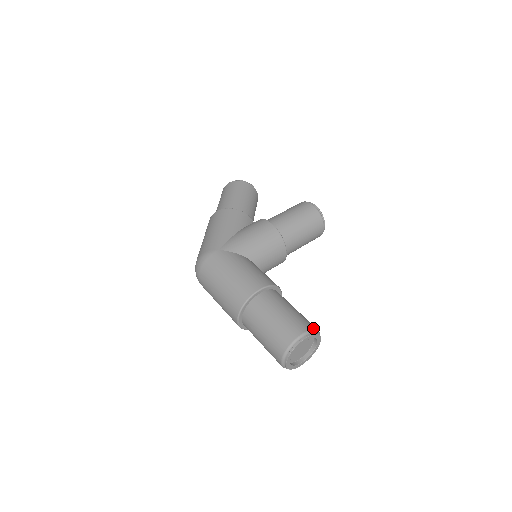
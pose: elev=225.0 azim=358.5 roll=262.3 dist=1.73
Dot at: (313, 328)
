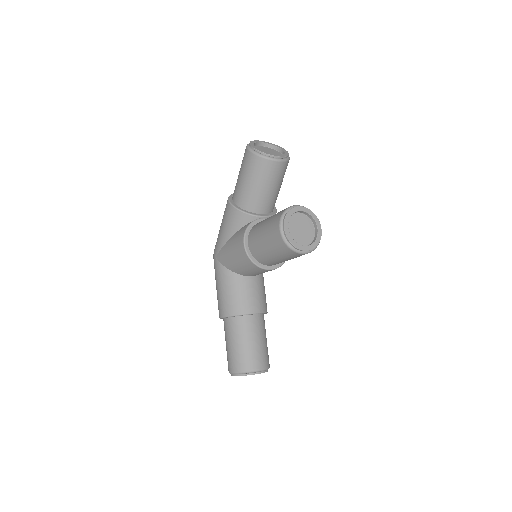
Dot at: (240, 371)
